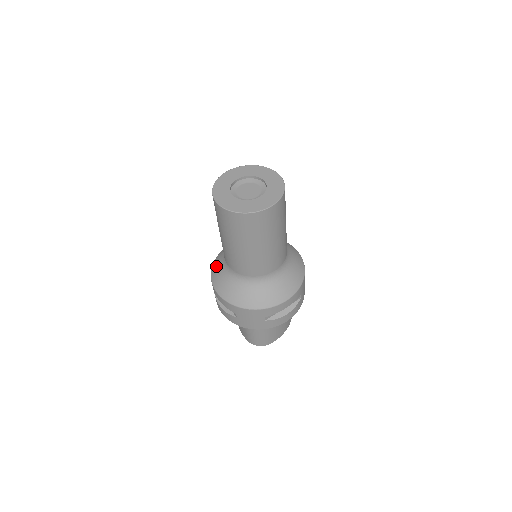
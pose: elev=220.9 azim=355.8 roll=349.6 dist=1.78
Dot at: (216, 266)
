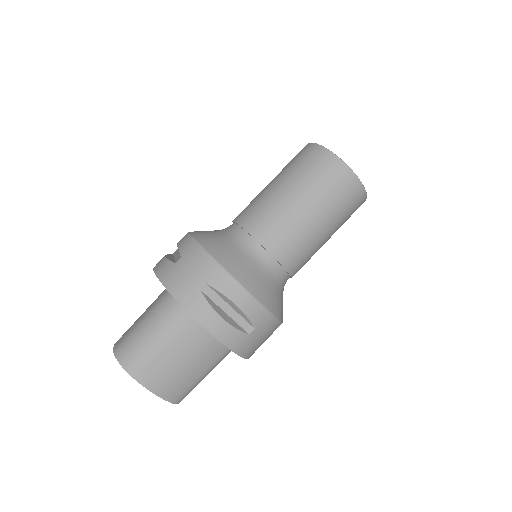
Dot at: occluded
